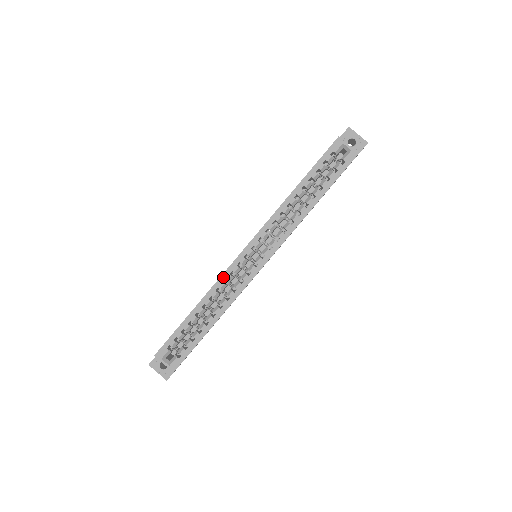
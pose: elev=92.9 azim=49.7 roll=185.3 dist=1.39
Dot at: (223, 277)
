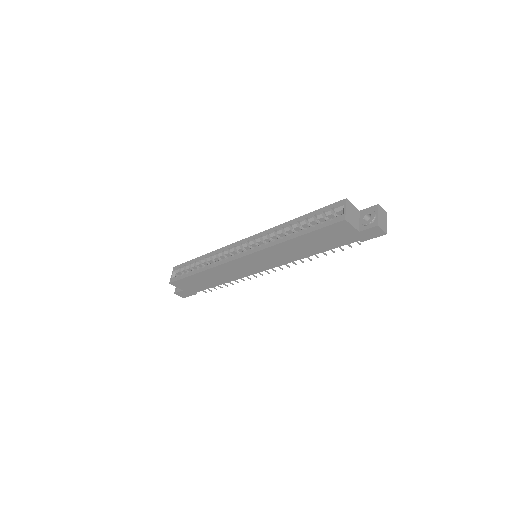
Dot at: (224, 248)
